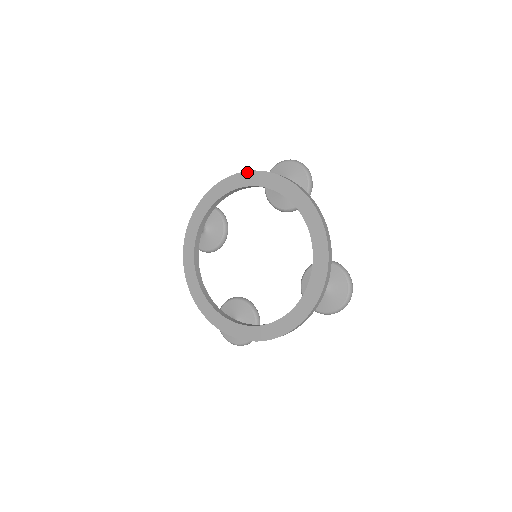
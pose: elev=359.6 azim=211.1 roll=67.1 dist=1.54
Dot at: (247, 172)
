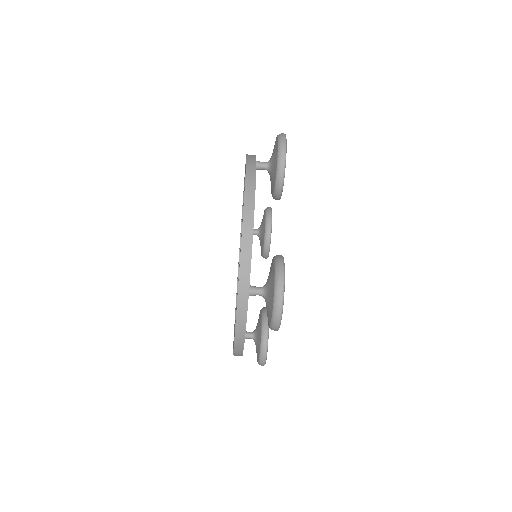
Dot at: occluded
